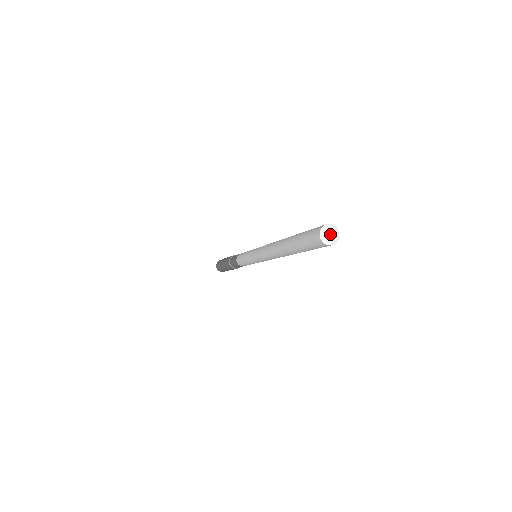
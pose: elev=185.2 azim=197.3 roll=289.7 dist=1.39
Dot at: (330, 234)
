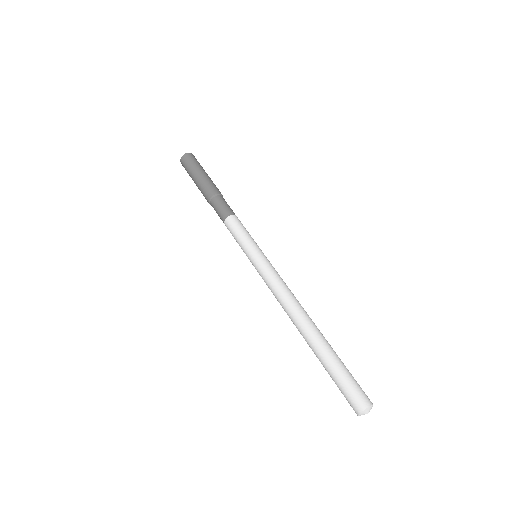
Dot at: occluded
